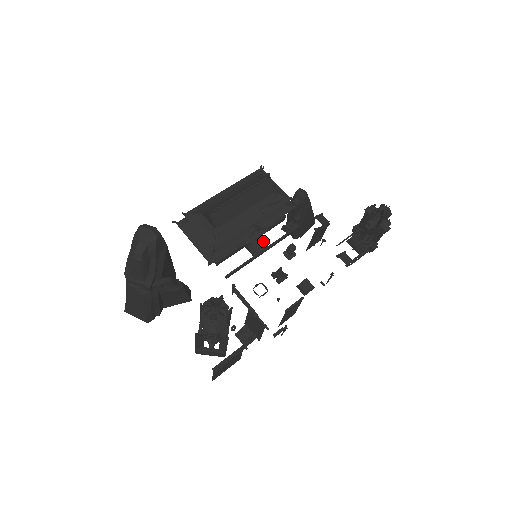
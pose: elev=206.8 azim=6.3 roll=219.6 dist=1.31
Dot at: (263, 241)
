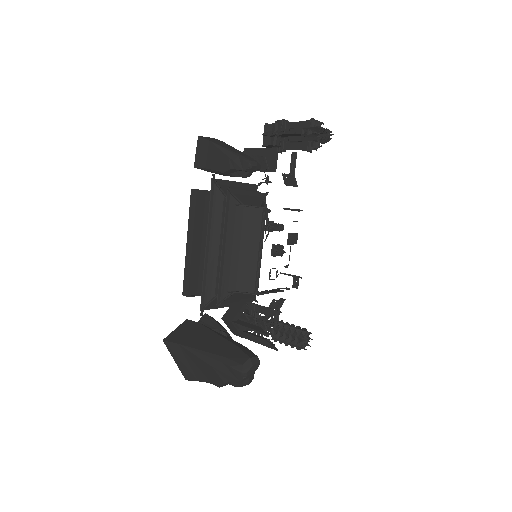
Dot at: occluded
